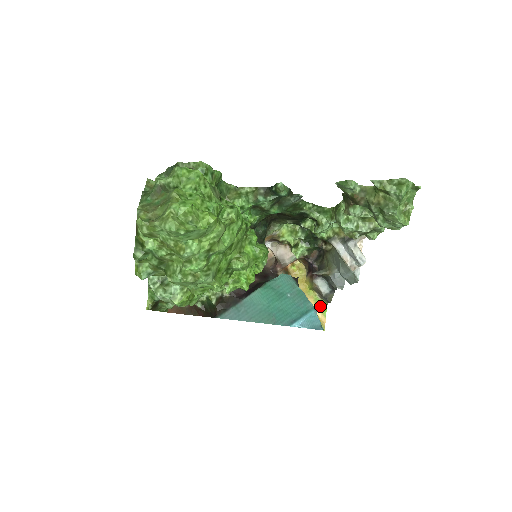
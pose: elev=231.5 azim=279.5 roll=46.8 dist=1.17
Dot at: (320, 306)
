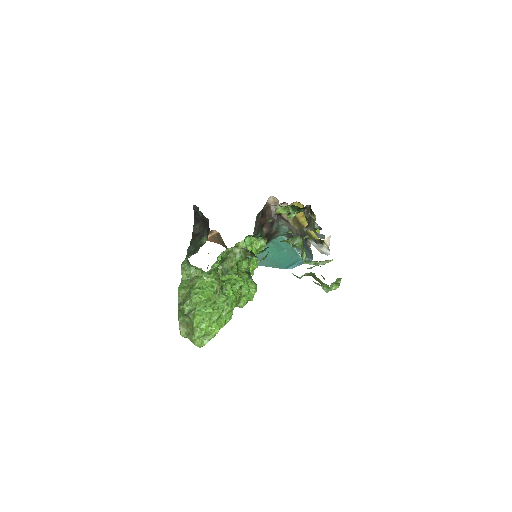
Dot at: occluded
